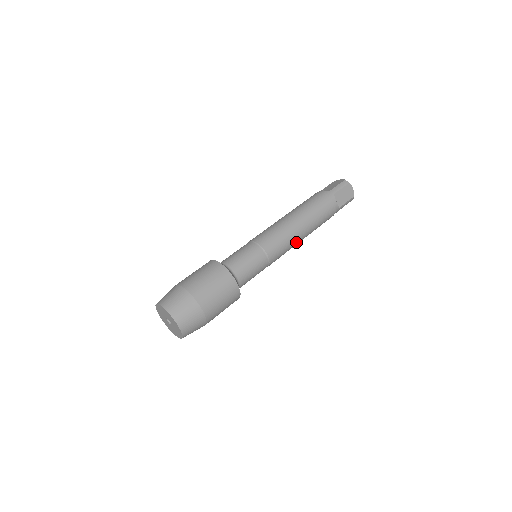
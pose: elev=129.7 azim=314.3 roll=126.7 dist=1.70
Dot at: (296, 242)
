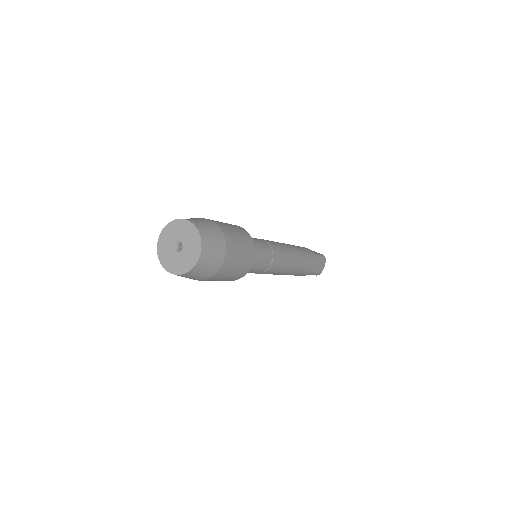
Dot at: (289, 250)
